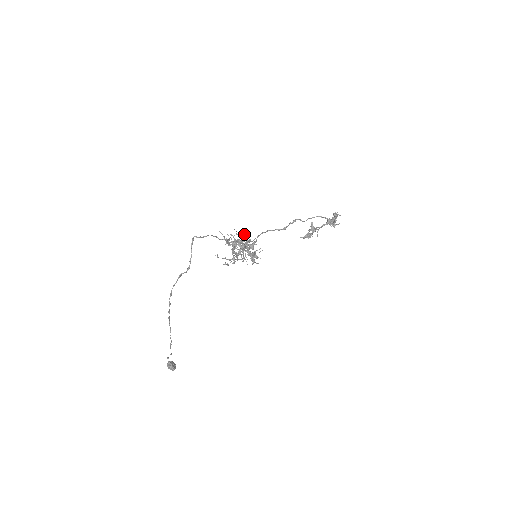
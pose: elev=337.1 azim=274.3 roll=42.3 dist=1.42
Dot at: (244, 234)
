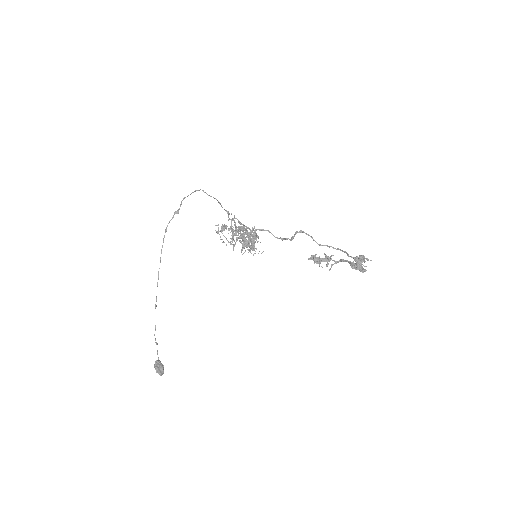
Dot at: (255, 231)
